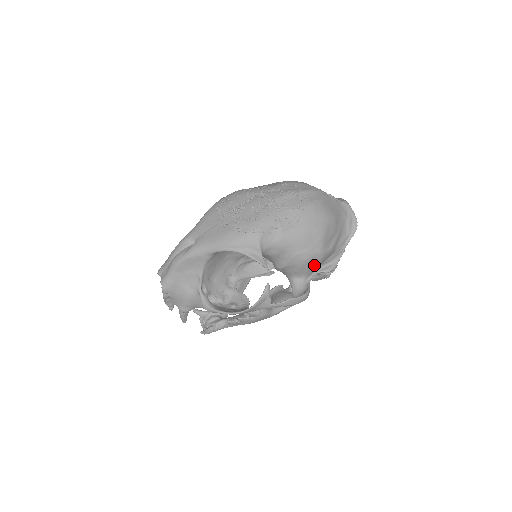
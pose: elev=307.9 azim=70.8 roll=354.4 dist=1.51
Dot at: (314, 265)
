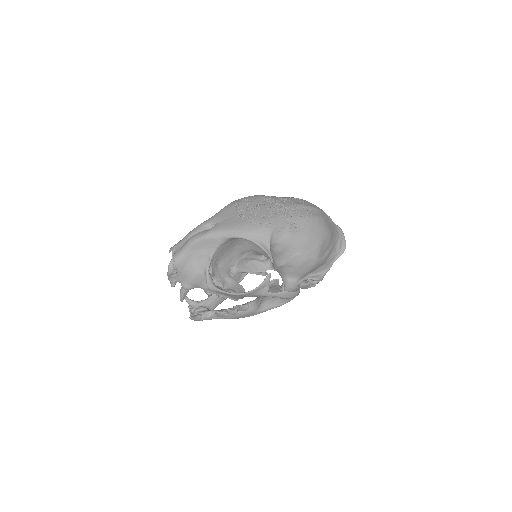
Dot at: (308, 269)
